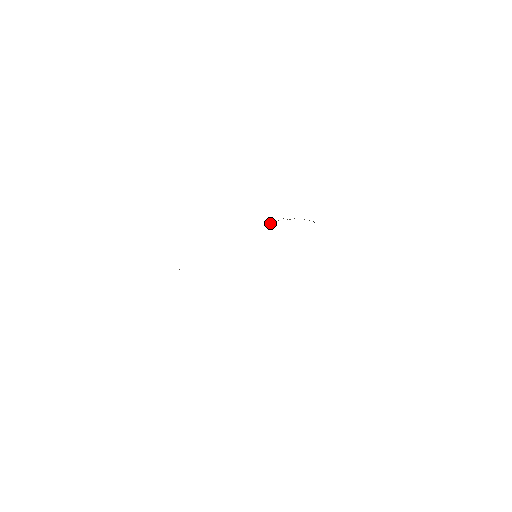
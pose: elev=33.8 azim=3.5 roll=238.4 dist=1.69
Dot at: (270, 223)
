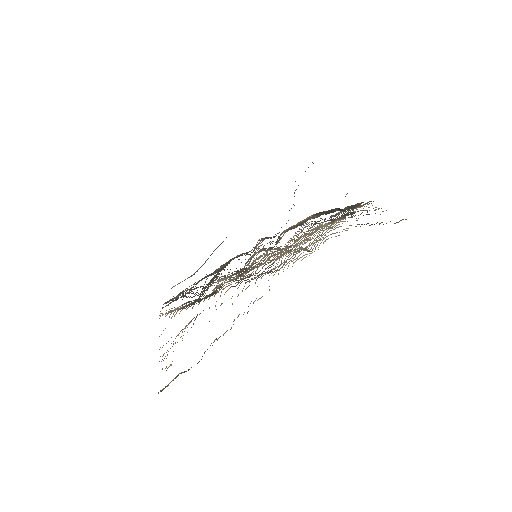
Dot at: (293, 228)
